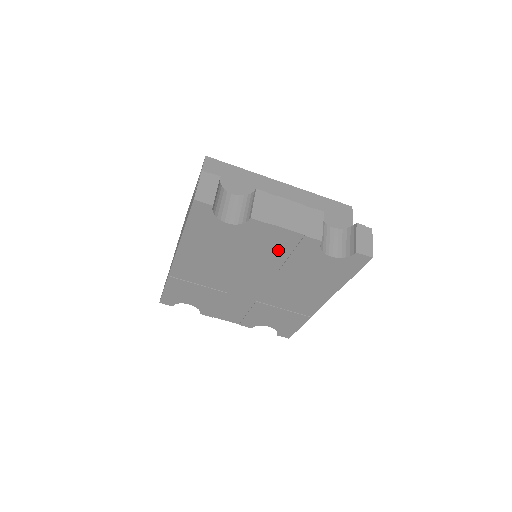
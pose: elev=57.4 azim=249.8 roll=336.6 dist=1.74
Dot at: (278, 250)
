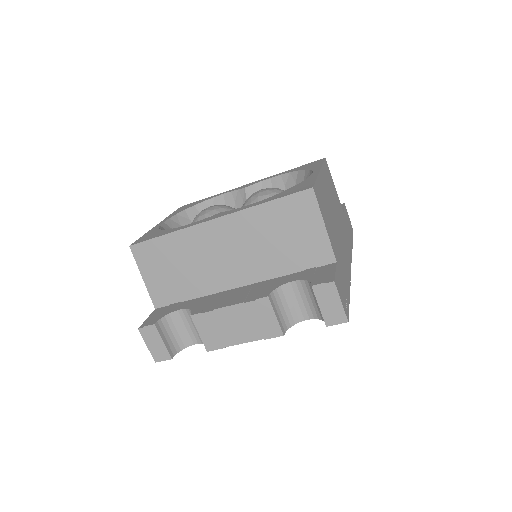
Dot at: occluded
